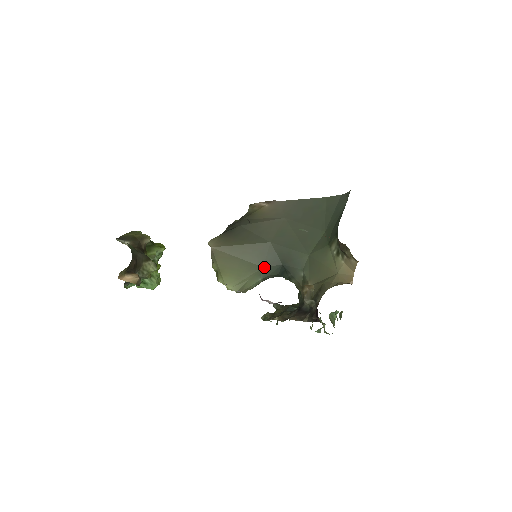
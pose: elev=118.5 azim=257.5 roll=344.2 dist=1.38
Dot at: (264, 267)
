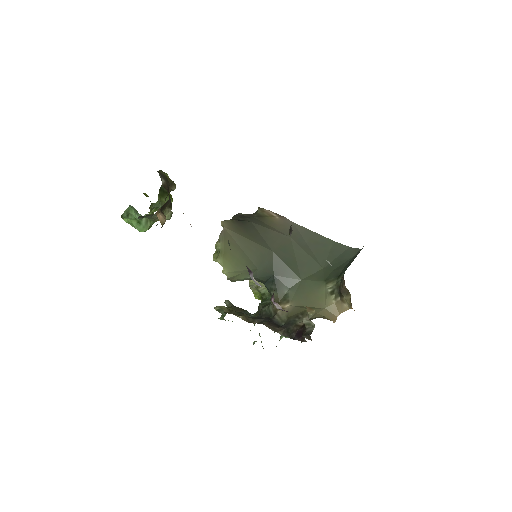
Dot at: (259, 269)
